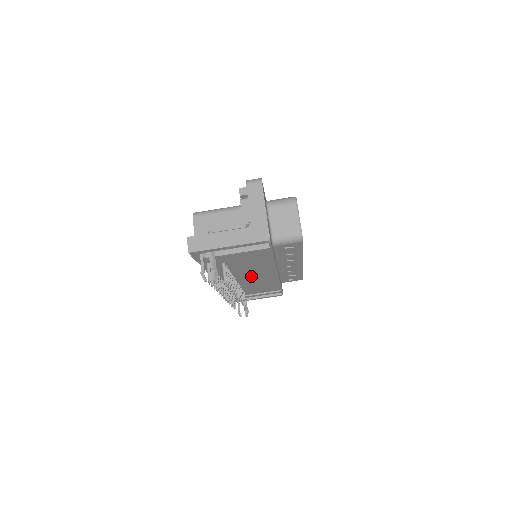
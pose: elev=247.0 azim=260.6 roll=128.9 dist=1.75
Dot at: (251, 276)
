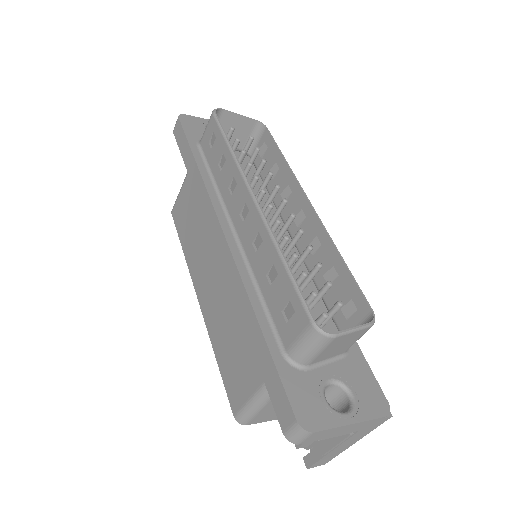
Dot at: occluded
